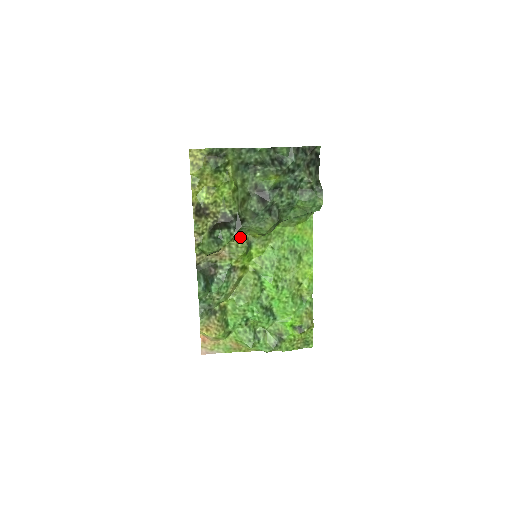
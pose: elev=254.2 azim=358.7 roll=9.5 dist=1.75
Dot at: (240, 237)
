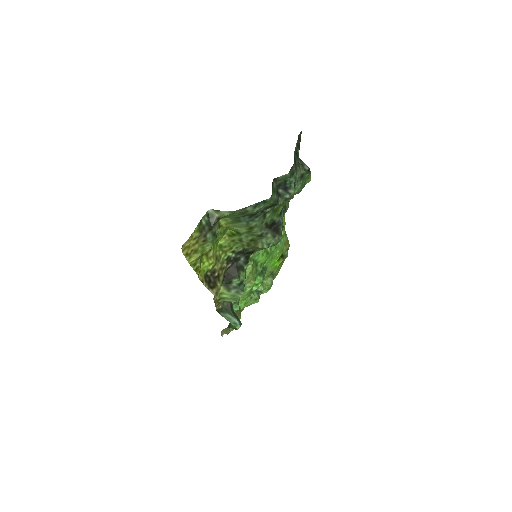
Dot at: occluded
